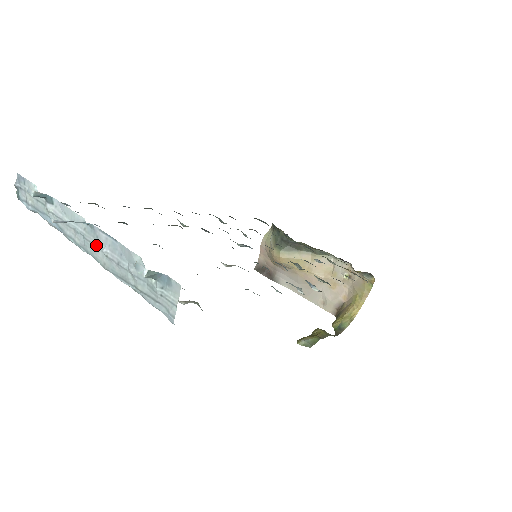
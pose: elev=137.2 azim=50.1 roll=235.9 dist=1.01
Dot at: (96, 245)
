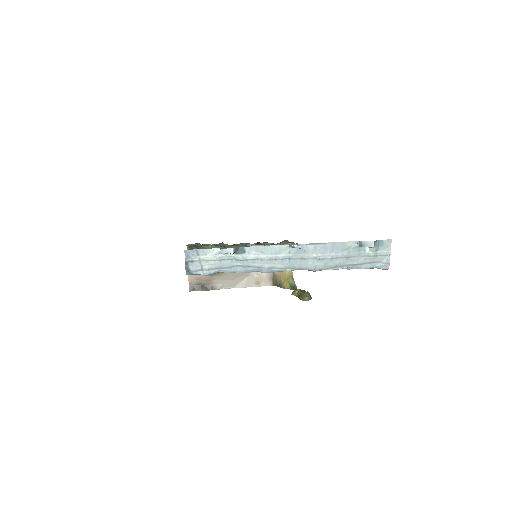
Dot at: (305, 258)
